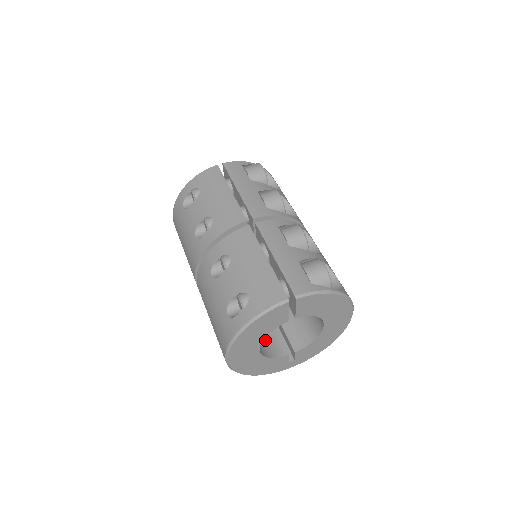
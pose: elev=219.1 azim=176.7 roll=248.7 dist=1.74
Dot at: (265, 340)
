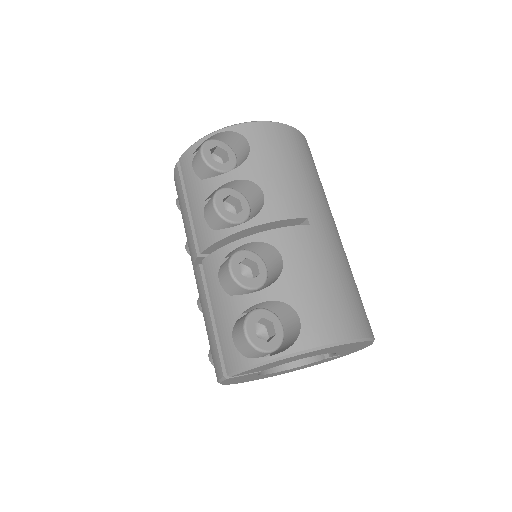
Dot at: occluded
